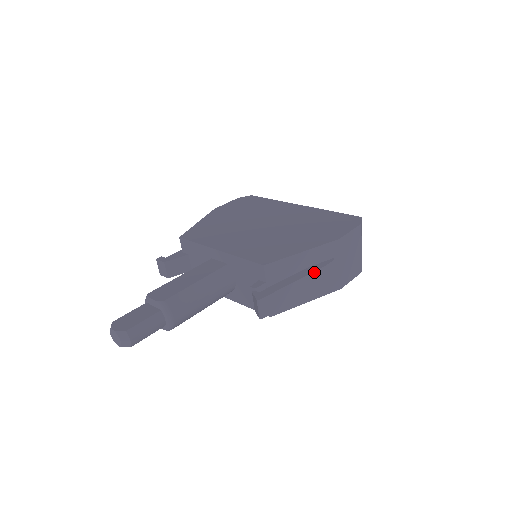
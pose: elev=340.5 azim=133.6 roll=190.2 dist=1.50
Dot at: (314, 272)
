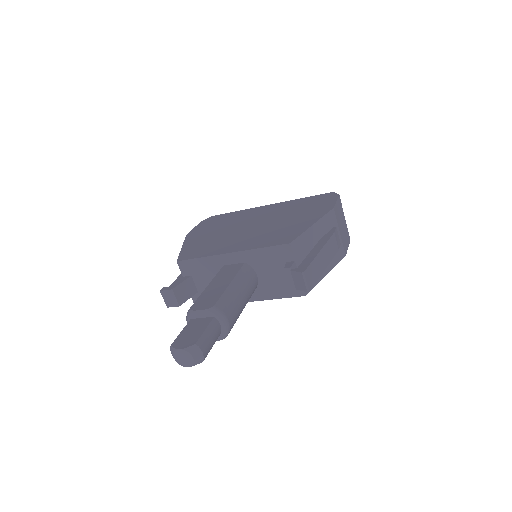
Dot at: (329, 240)
